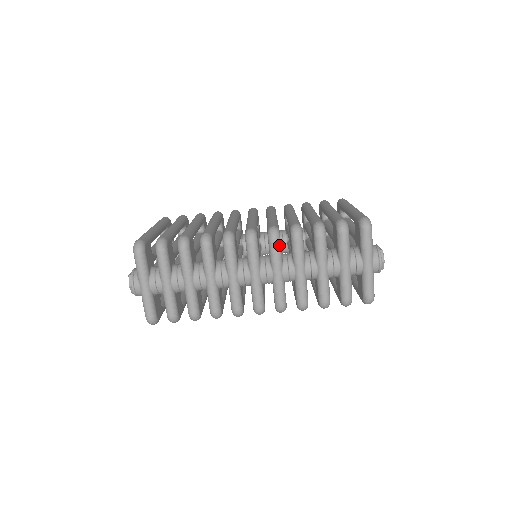
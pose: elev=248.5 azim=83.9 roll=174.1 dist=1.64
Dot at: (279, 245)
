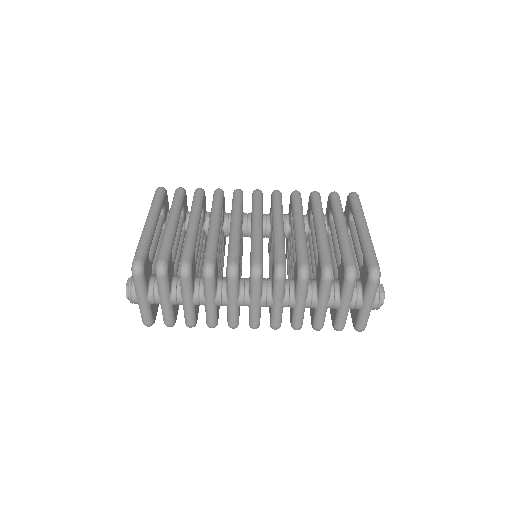
Dot at: (284, 284)
